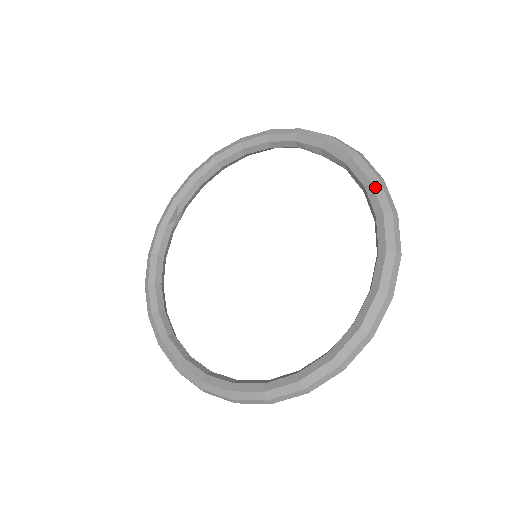
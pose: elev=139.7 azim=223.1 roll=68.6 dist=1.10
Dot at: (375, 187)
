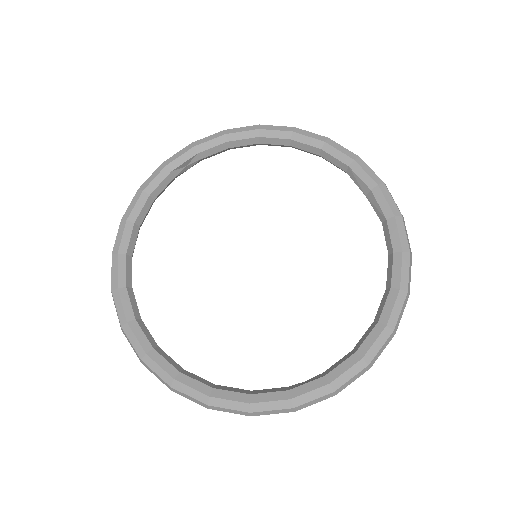
Dot at: (404, 259)
